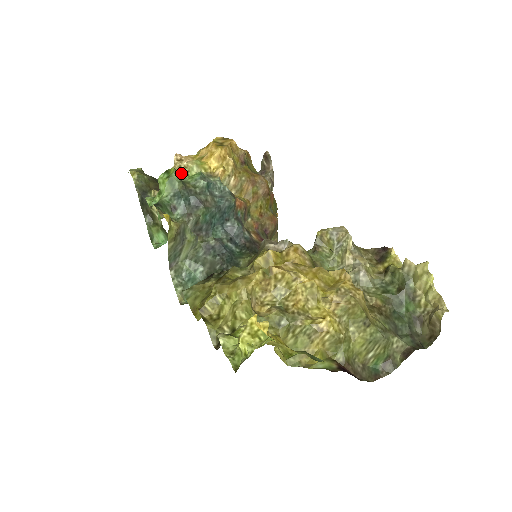
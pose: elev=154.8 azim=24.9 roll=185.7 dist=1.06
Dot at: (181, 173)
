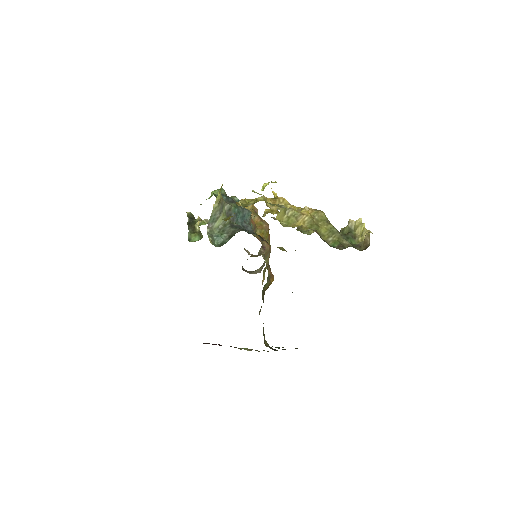
Dot at: occluded
